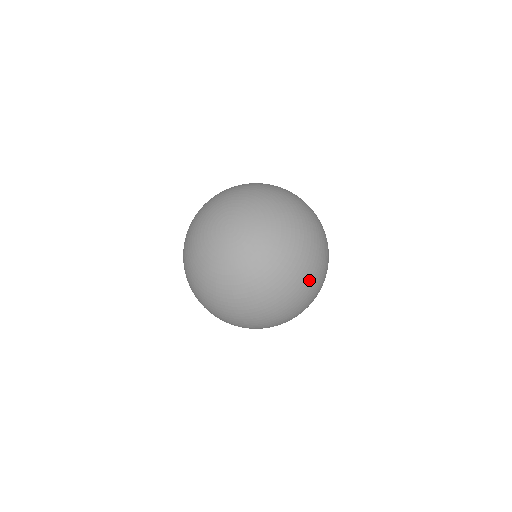
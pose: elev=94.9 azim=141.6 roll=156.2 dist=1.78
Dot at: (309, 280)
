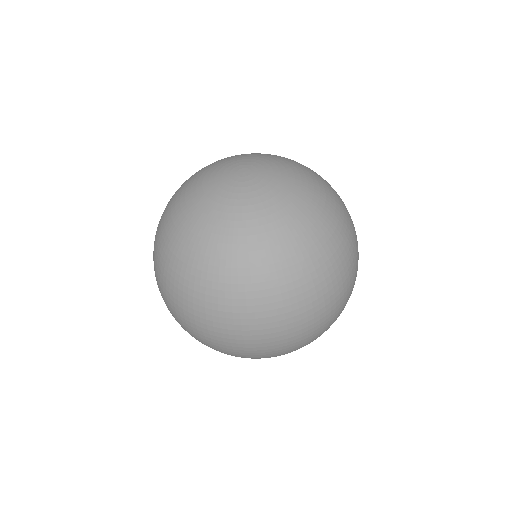
Dot at: (317, 292)
